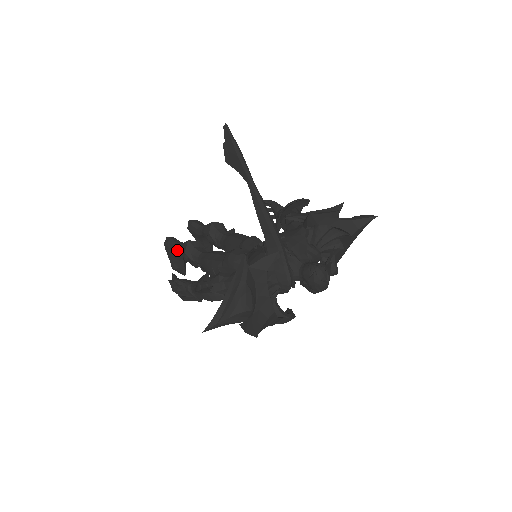
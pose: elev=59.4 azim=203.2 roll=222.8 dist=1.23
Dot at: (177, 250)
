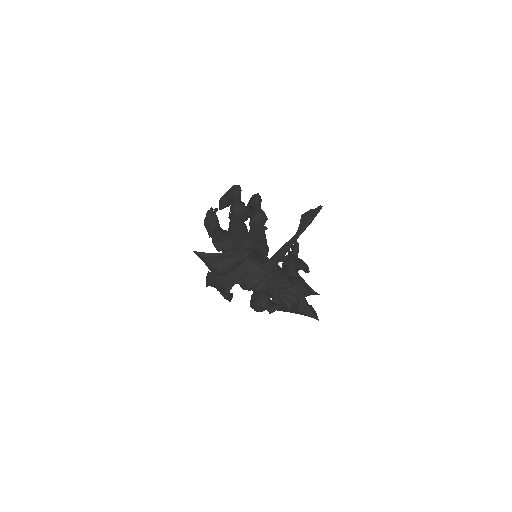
Dot at: (234, 198)
